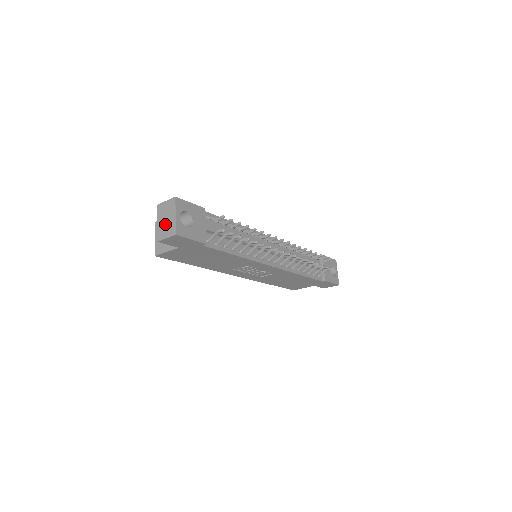
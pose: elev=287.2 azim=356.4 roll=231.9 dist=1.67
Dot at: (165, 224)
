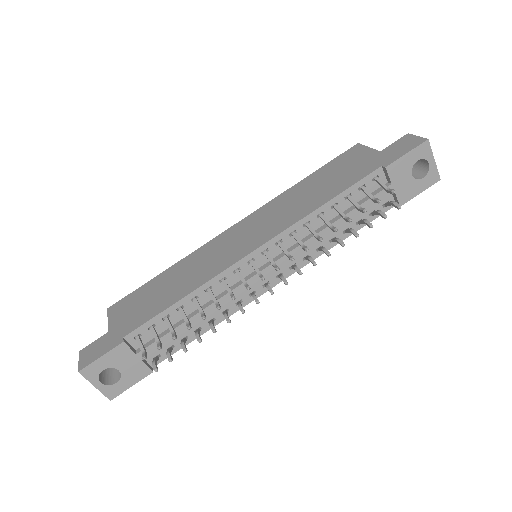
Dot at: occluded
